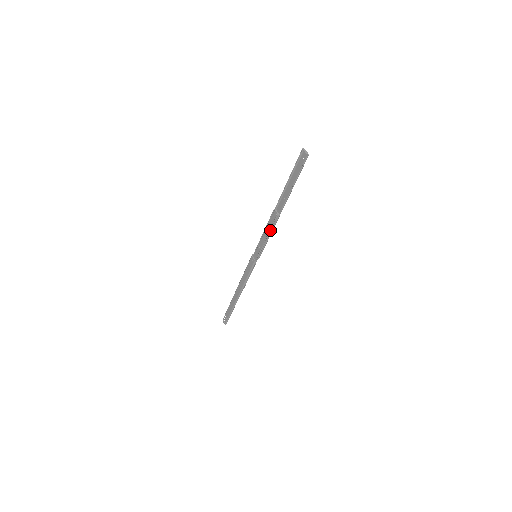
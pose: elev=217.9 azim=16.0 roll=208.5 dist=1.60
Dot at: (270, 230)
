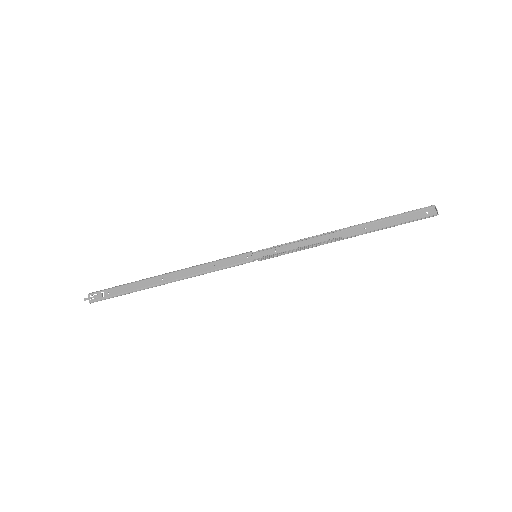
Dot at: (313, 244)
